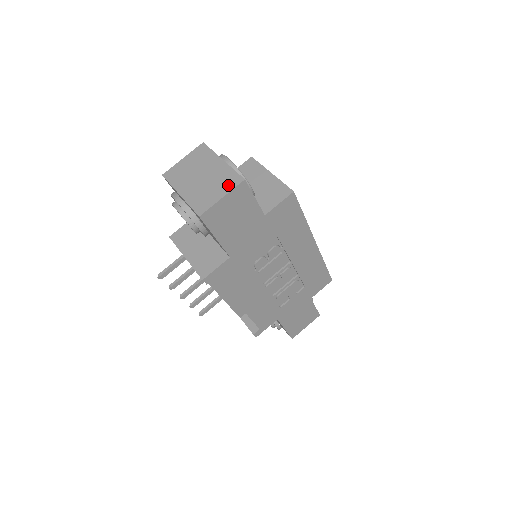
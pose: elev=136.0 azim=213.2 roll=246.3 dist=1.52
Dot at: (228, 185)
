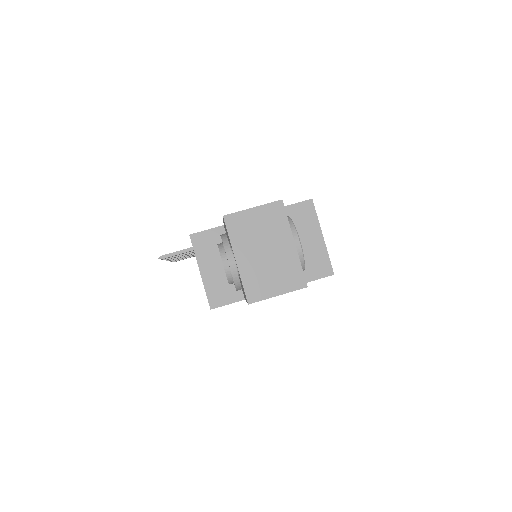
Dot at: (289, 283)
